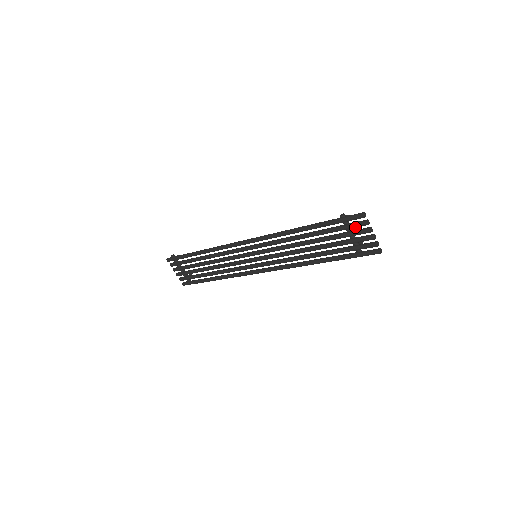
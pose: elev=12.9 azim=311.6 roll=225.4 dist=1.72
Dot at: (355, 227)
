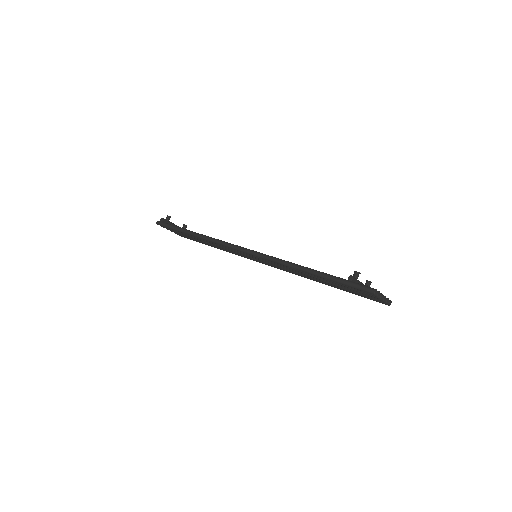
Dot at: (364, 292)
